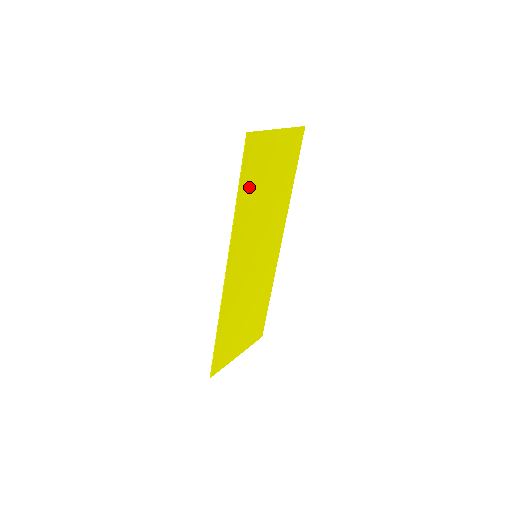
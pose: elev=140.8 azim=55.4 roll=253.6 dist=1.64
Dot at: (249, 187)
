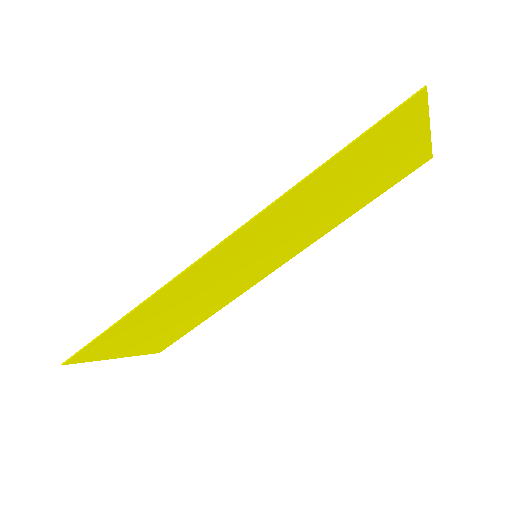
Dot at: (347, 162)
